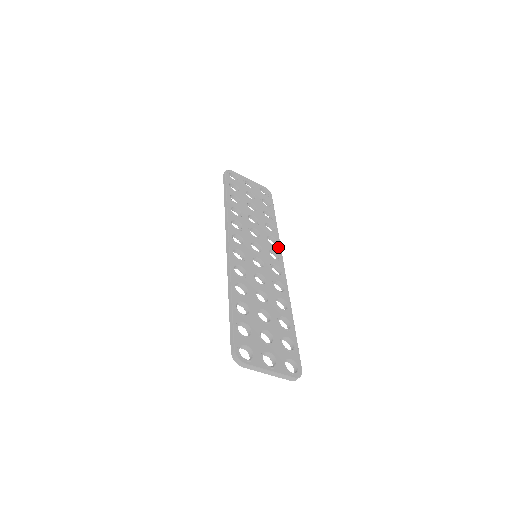
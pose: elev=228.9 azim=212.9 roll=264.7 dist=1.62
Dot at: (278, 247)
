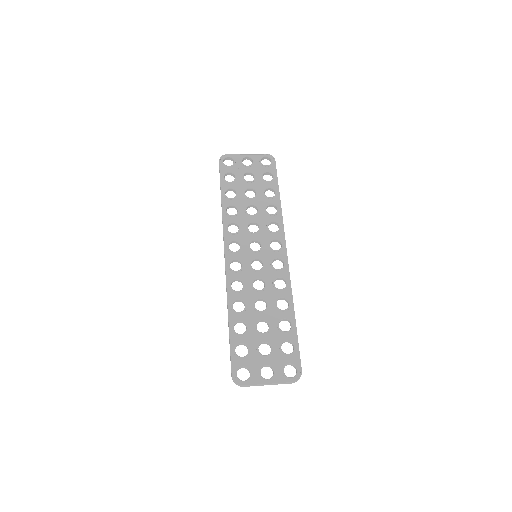
Dot at: (281, 232)
